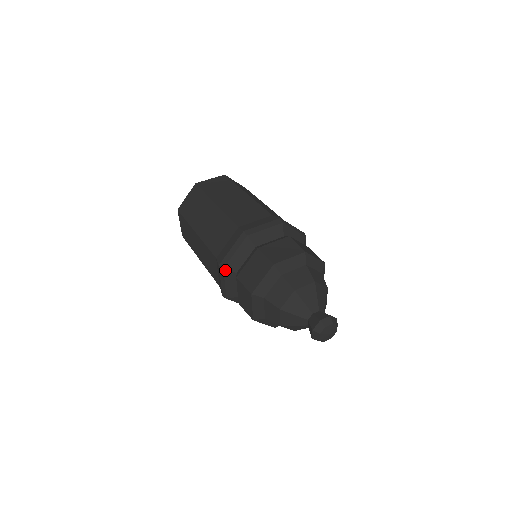
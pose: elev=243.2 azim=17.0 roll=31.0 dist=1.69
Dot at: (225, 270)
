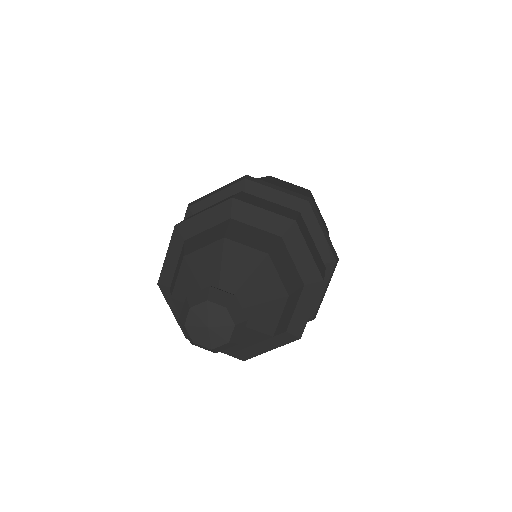
Dot at: (189, 210)
